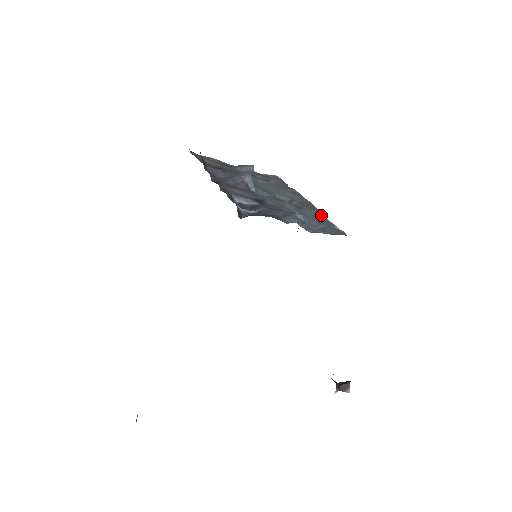
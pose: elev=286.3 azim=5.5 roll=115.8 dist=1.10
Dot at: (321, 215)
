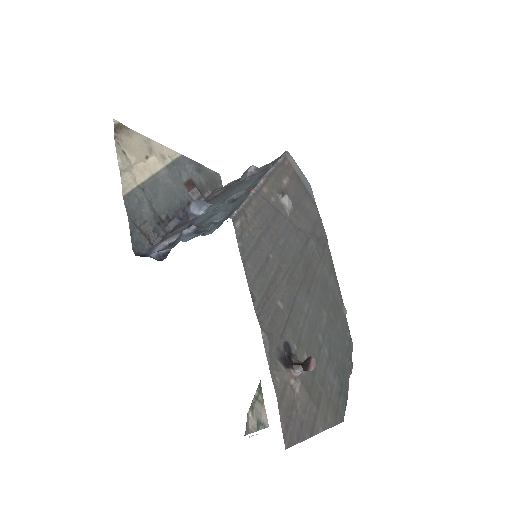
Dot at: (246, 196)
